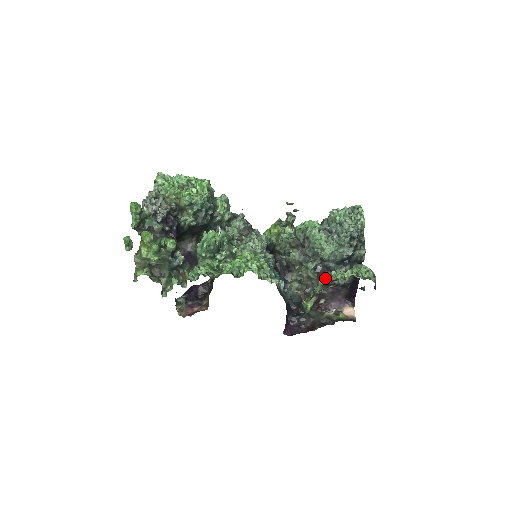
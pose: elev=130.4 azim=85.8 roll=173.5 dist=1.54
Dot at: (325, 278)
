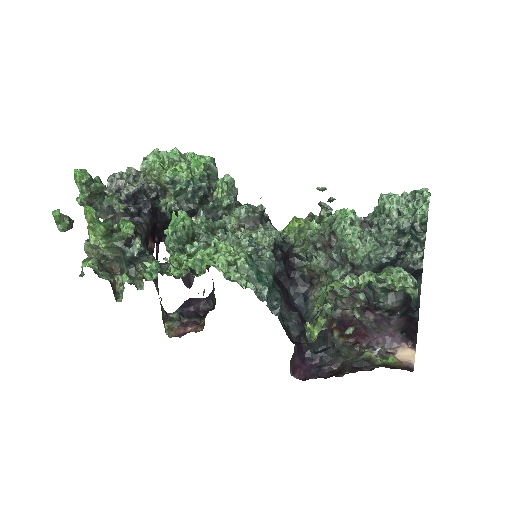
Dot at: (326, 284)
